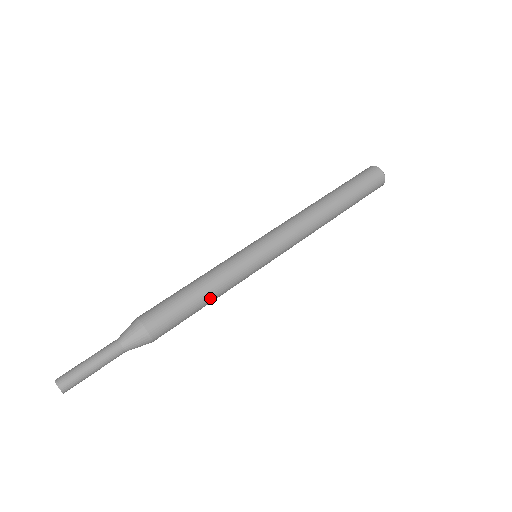
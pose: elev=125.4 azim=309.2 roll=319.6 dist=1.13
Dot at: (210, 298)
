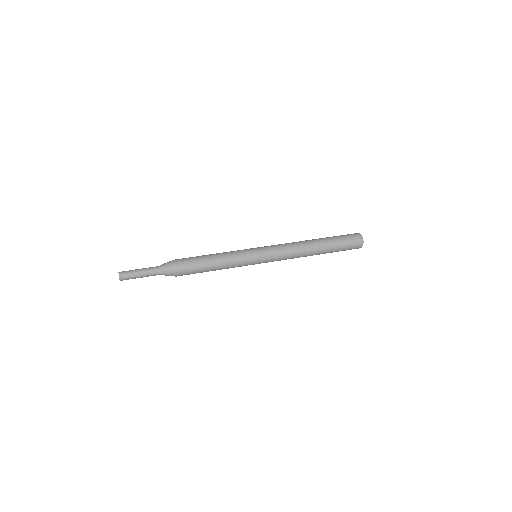
Dot at: (216, 257)
